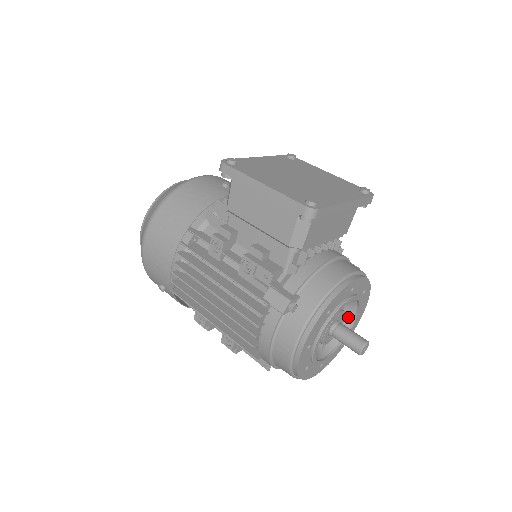
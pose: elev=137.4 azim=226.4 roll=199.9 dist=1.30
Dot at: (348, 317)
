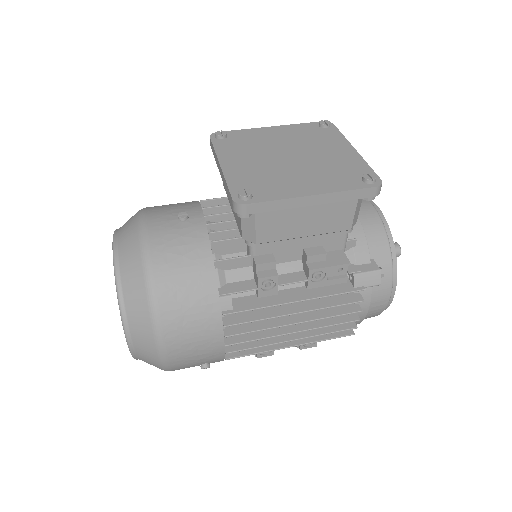
Dot at: occluded
